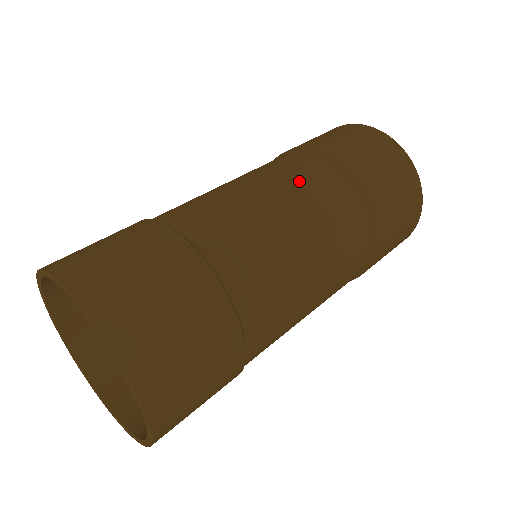
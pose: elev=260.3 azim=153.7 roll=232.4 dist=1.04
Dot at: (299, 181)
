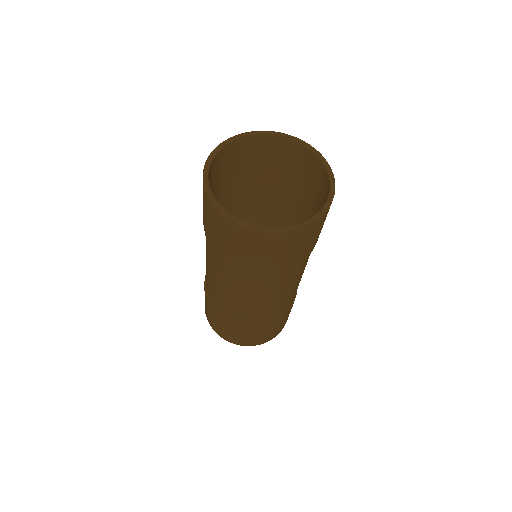
Dot at: (223, 276)
